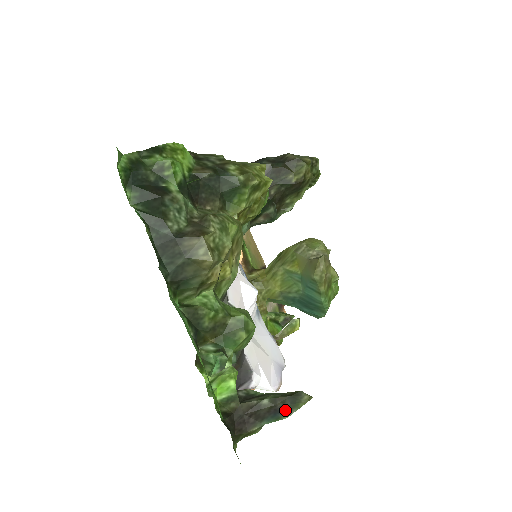
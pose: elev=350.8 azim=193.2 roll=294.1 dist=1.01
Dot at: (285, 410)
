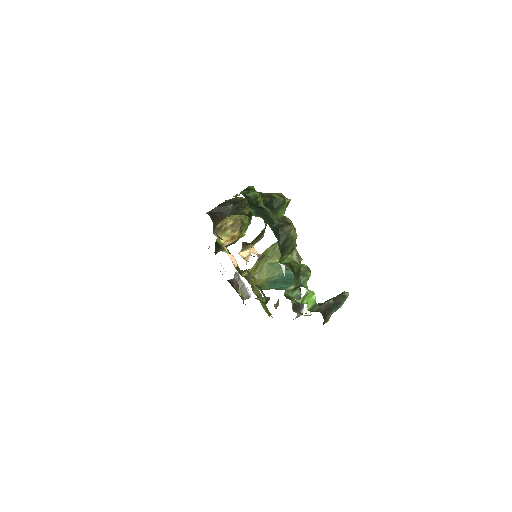
Dot at: (340, 302)
